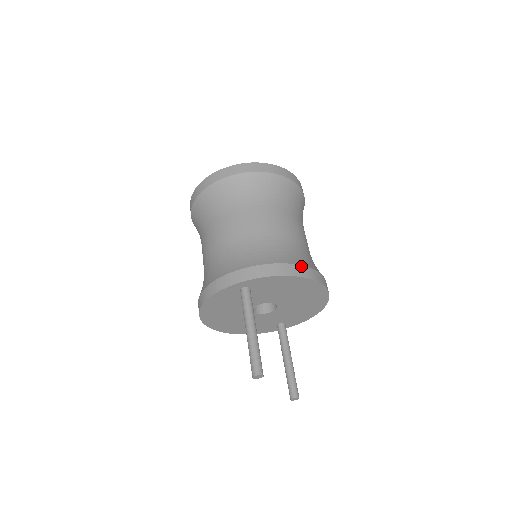
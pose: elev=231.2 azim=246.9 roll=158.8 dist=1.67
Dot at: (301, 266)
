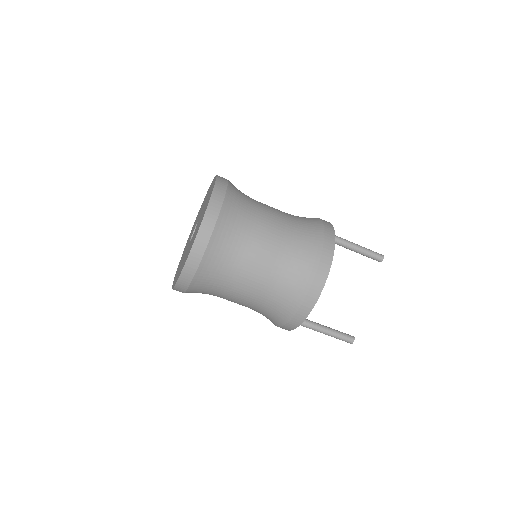
Dot at: (299, 311)
